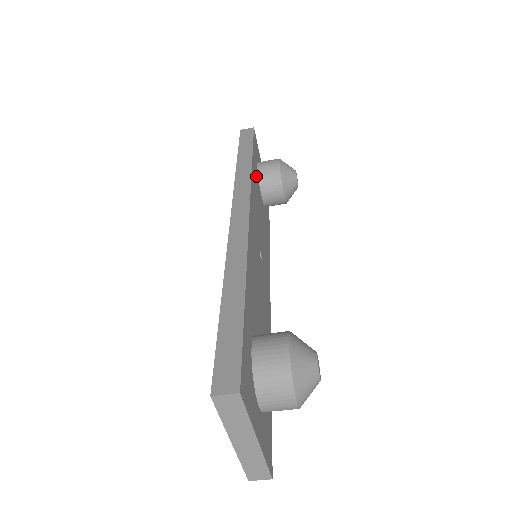
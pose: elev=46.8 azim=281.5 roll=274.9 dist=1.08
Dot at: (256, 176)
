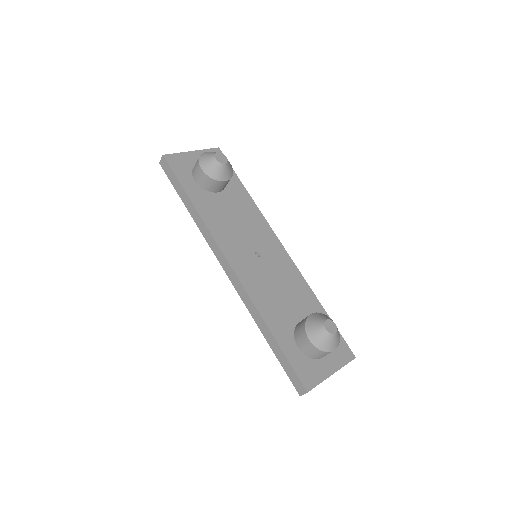
Dot at: (204, 199)
